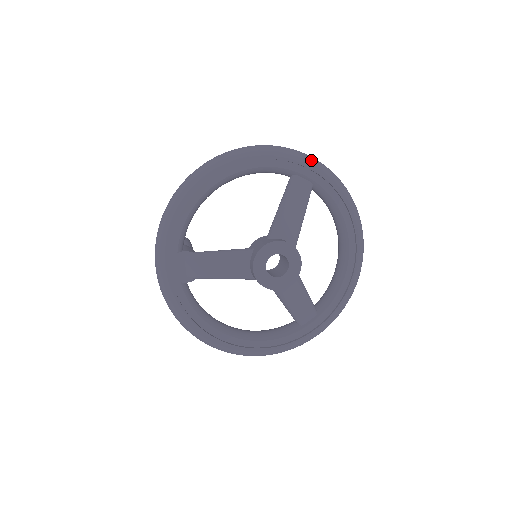
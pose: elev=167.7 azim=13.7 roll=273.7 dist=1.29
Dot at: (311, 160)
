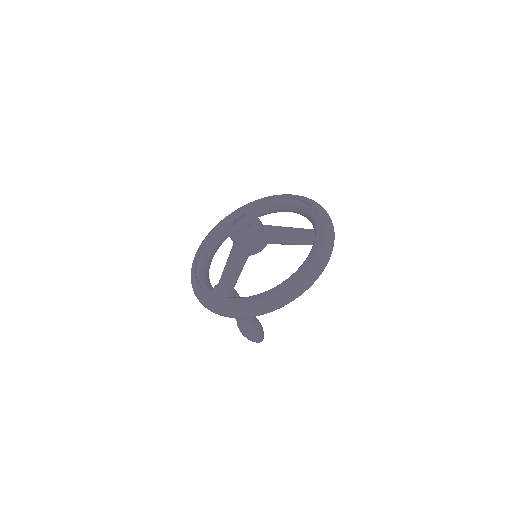
Dot at: occluded
